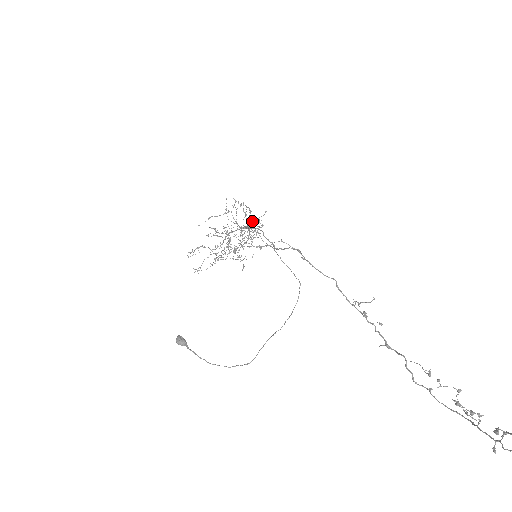
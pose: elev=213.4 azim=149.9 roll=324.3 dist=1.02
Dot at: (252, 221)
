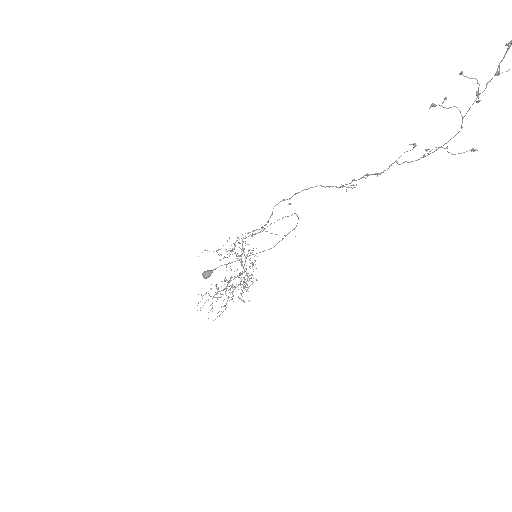
Dot at: occluded
